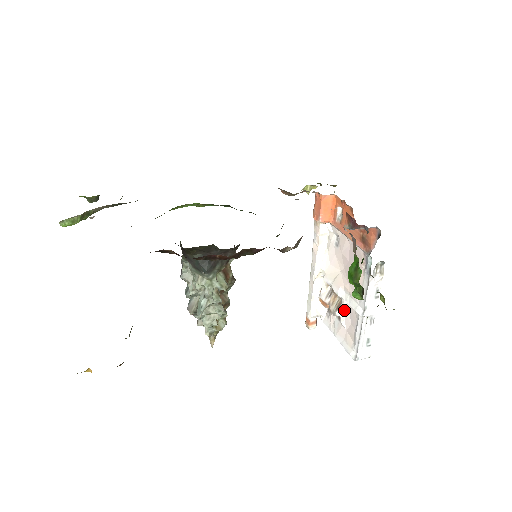
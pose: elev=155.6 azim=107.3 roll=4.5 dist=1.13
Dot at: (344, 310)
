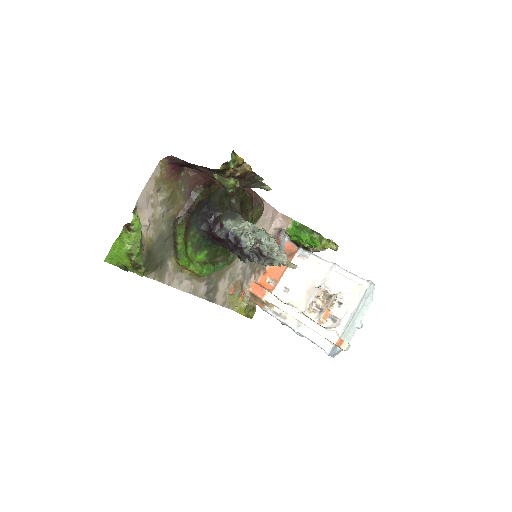
Dot at: (334, 291)
